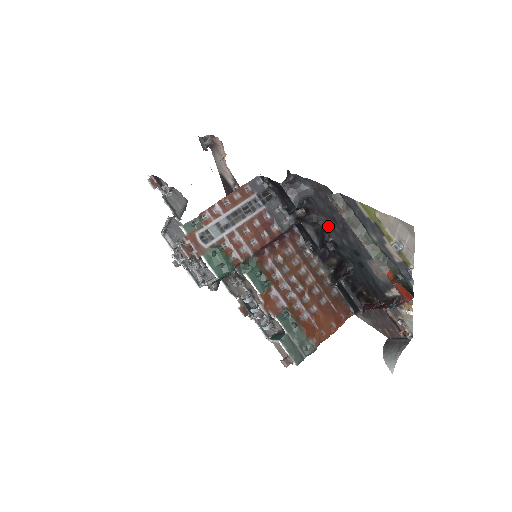
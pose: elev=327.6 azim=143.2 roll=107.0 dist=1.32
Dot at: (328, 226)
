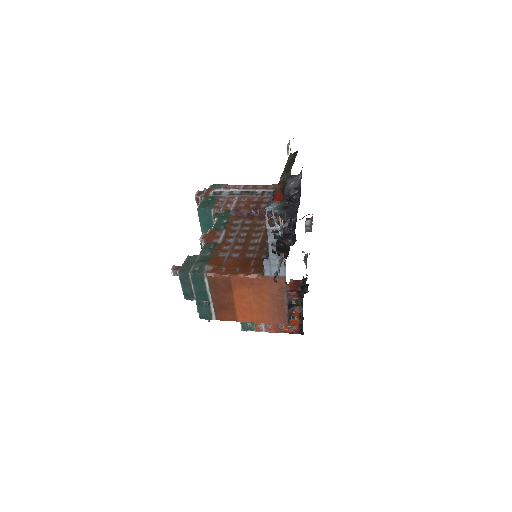
Dot at: occluded
